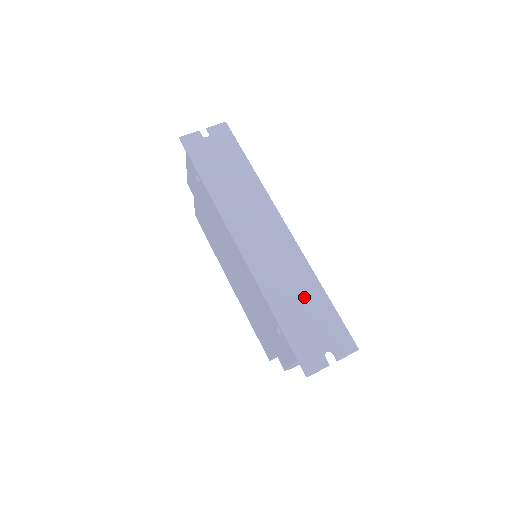
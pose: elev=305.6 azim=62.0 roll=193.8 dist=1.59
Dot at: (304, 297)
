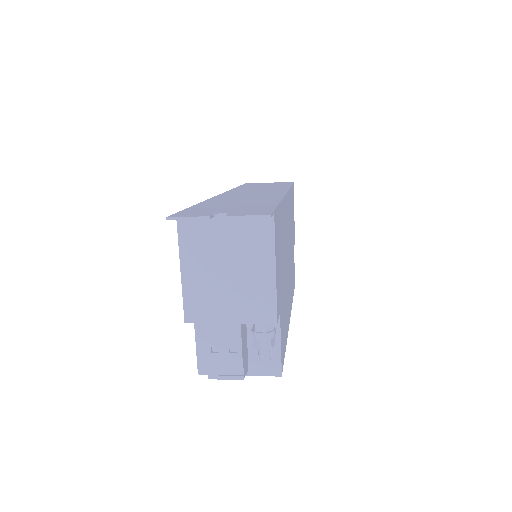
Dot at: (248, 202)
